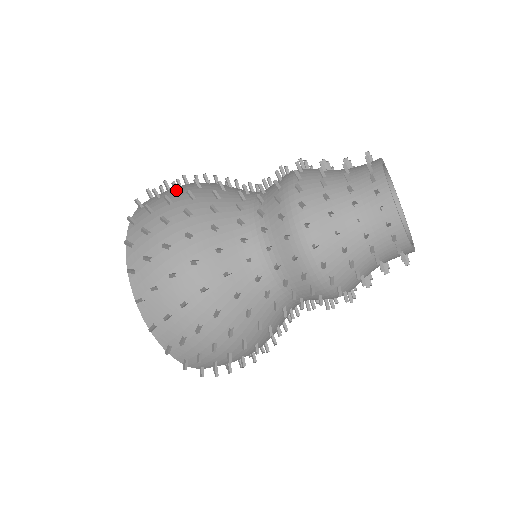
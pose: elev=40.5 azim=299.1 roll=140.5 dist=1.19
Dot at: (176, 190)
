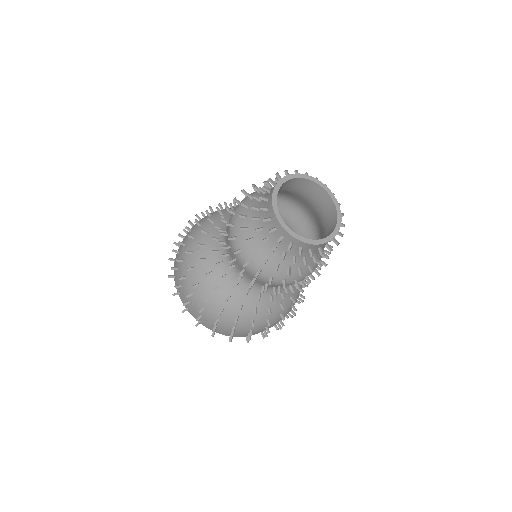
Dot at: (182, 261)
